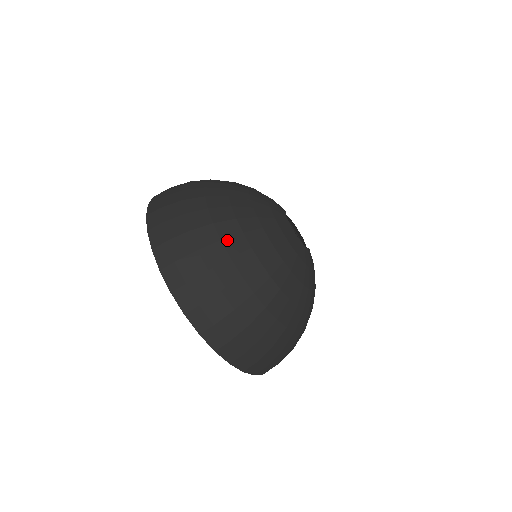
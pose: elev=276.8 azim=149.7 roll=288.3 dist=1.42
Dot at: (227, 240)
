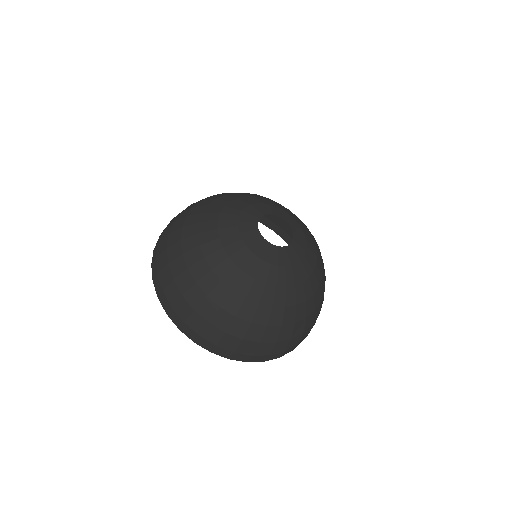
Dot at: (200, 281)
